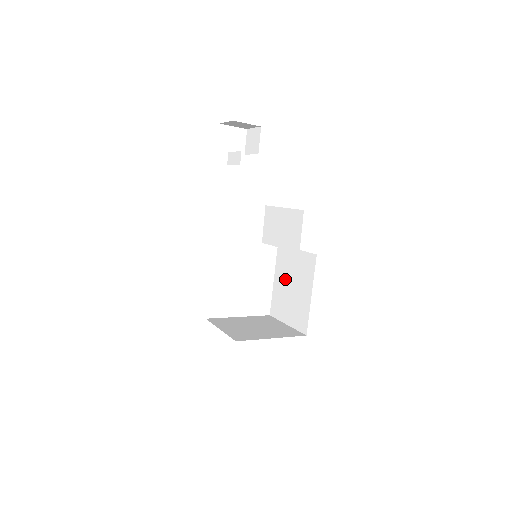
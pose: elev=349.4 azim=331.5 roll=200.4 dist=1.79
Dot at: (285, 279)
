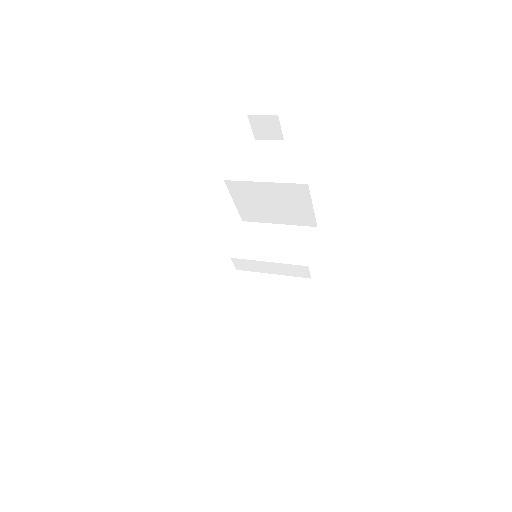
Dot at: (249, 306)
